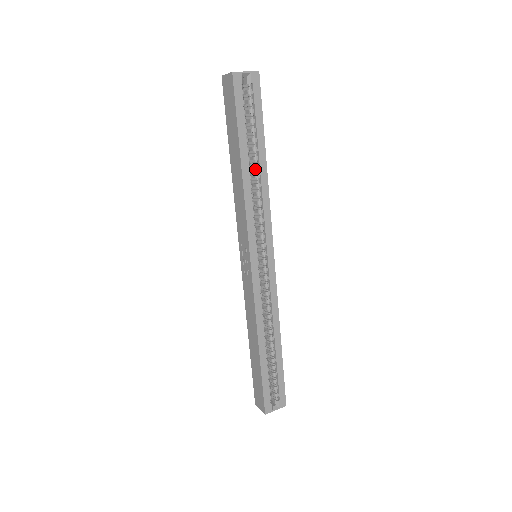
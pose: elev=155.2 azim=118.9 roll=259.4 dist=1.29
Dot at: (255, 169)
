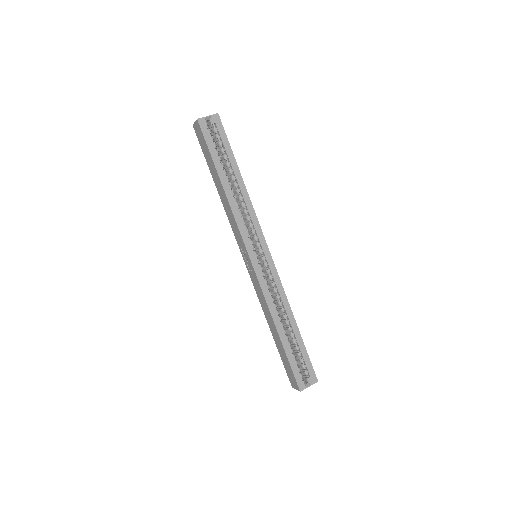
Dot at: (235, 186)
